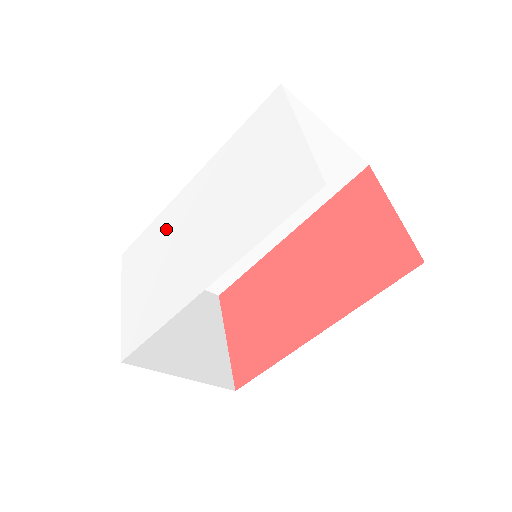
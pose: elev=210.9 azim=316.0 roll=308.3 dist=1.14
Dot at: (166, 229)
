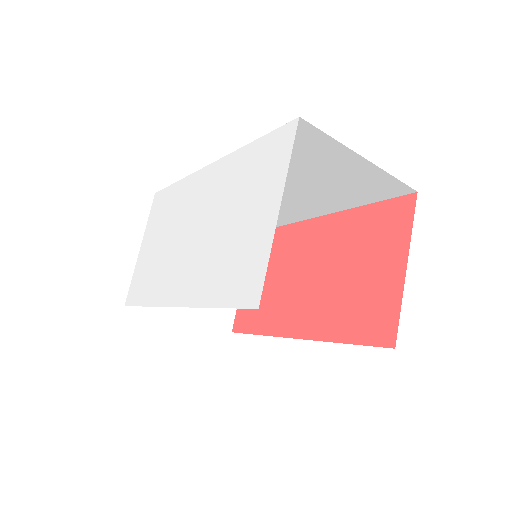
Dot at: (180, 204)
